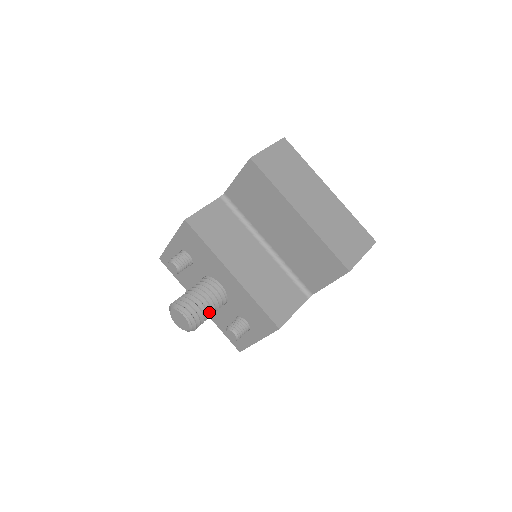
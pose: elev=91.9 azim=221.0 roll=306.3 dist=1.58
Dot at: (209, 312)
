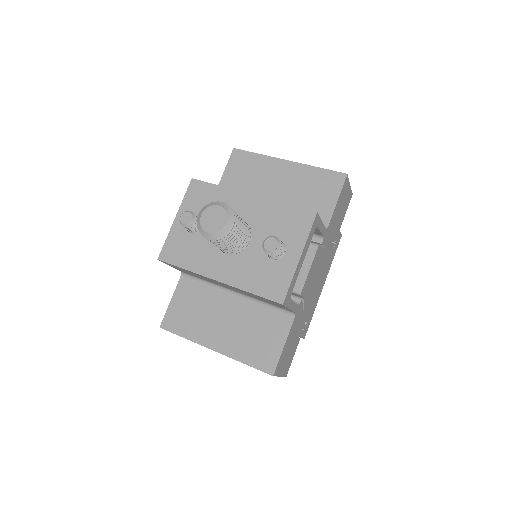
Dot at: (240, 224)
